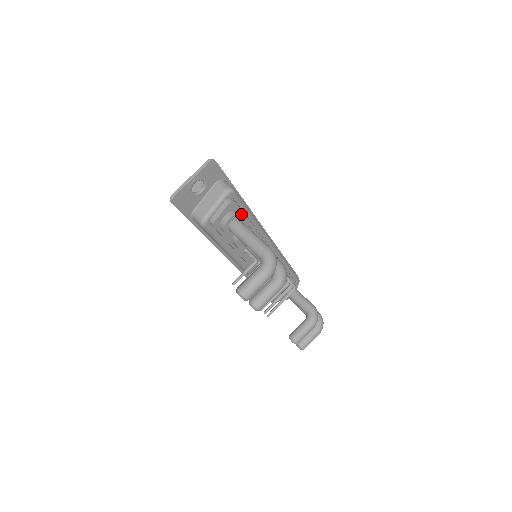
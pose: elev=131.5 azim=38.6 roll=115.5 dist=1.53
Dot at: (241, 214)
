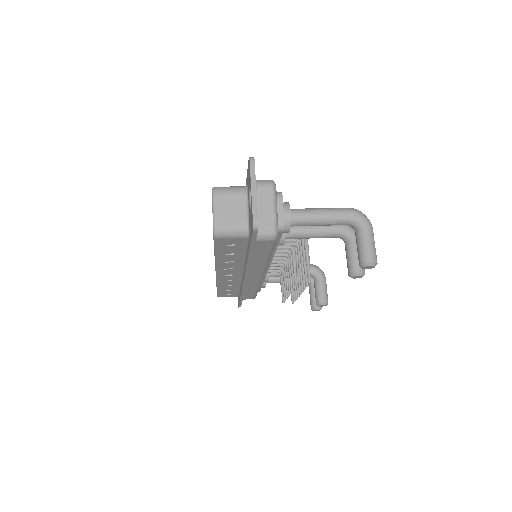
Dot at: (286, 203)
